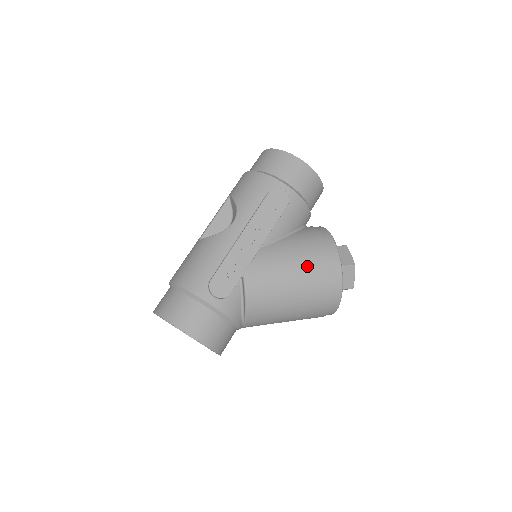
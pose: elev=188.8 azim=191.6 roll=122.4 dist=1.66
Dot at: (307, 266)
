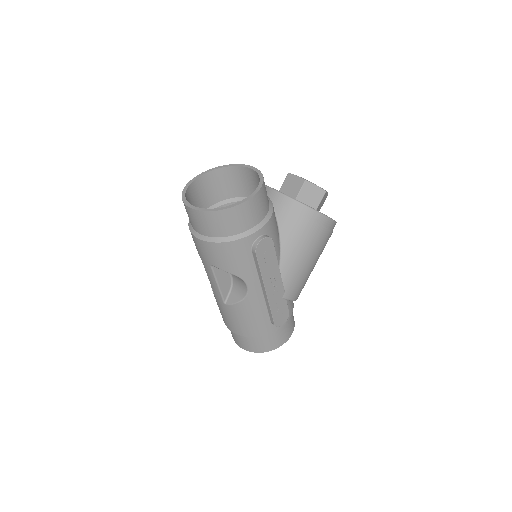
Dot at: (314, 248)
